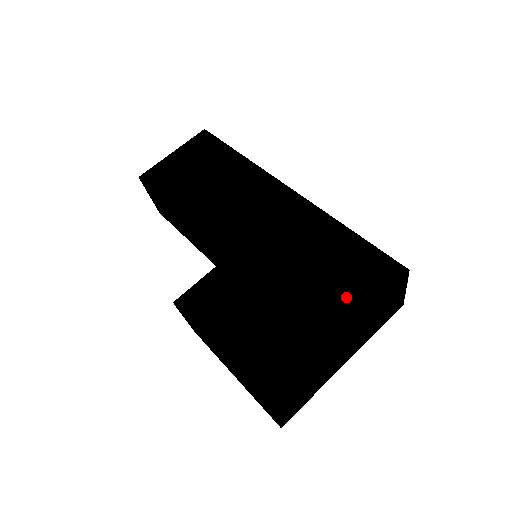
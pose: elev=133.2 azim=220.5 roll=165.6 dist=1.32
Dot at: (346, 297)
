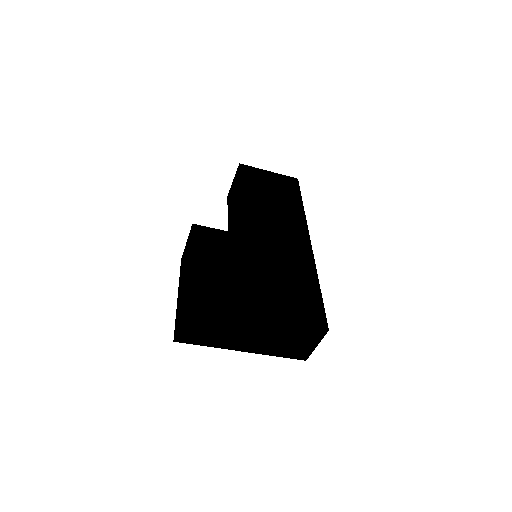
Dot at: (282, 307)
